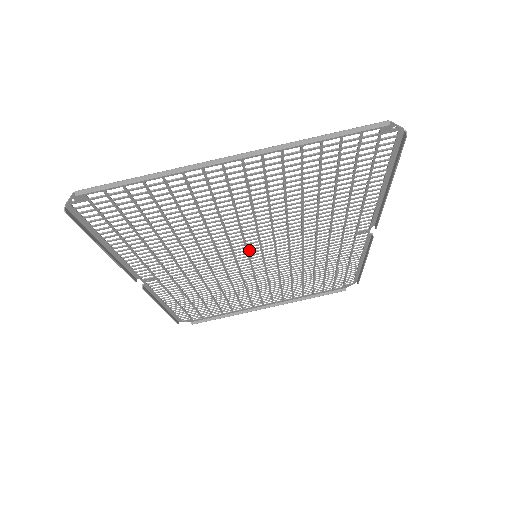
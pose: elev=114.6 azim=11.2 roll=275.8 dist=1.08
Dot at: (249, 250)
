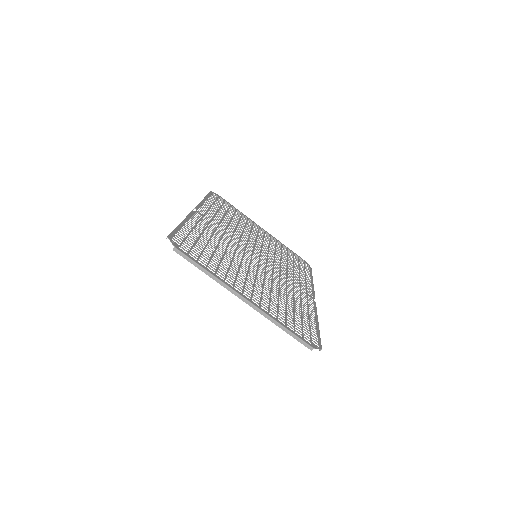
Dot at: occluded
